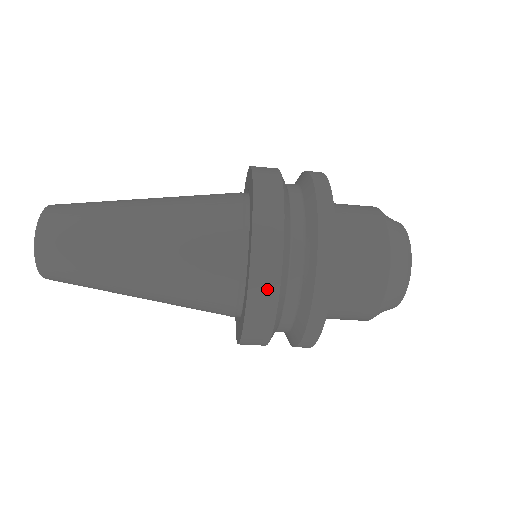
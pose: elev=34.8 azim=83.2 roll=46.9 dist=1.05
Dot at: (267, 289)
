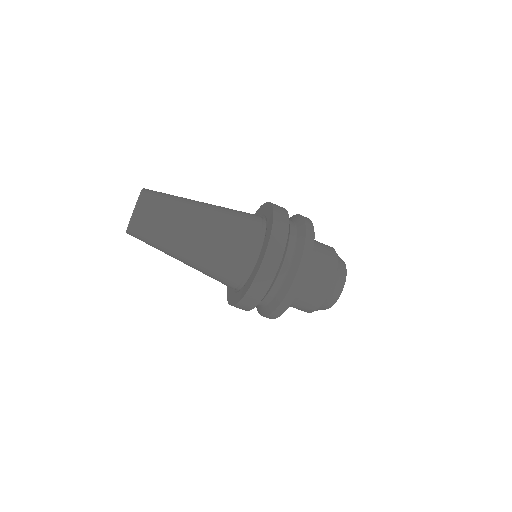
Dot at: (281, 235)
